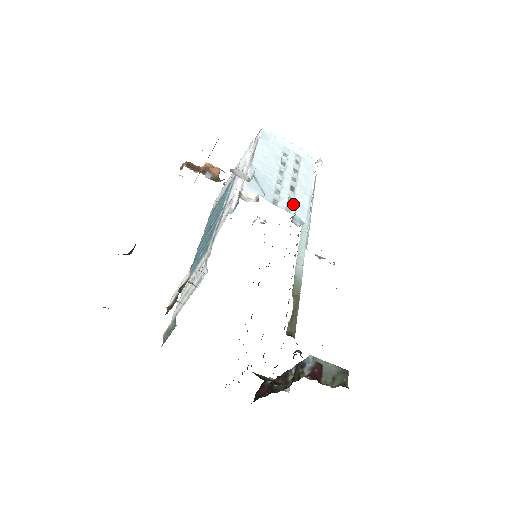
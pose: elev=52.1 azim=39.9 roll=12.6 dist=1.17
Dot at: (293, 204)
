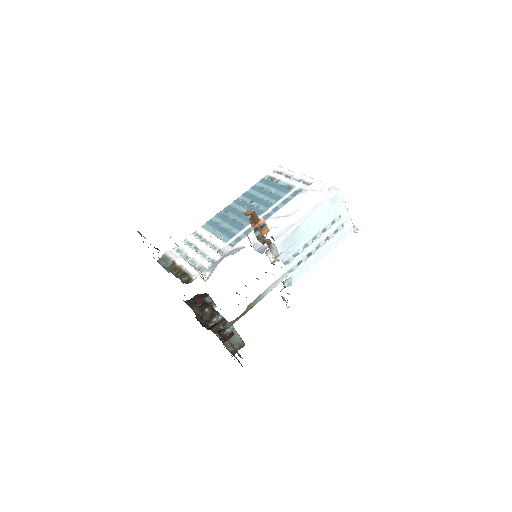
Dot at: (298, 267)
